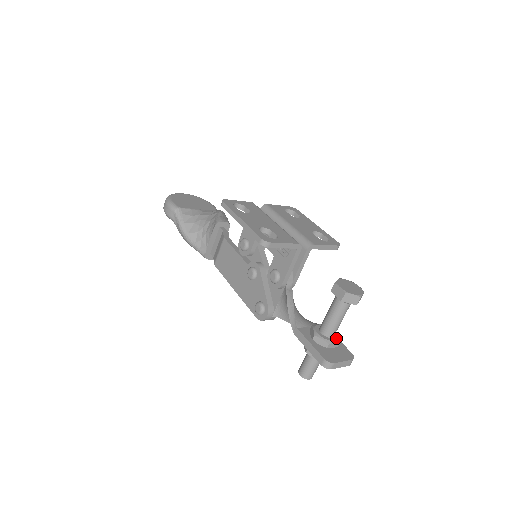
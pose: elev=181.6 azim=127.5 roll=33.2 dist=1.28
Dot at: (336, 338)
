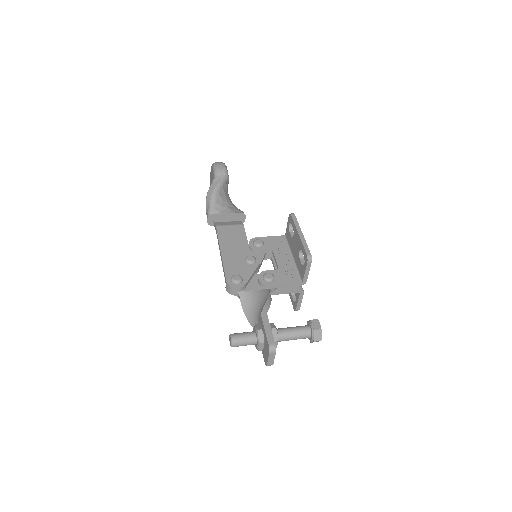
Dot at: (277, 344)
